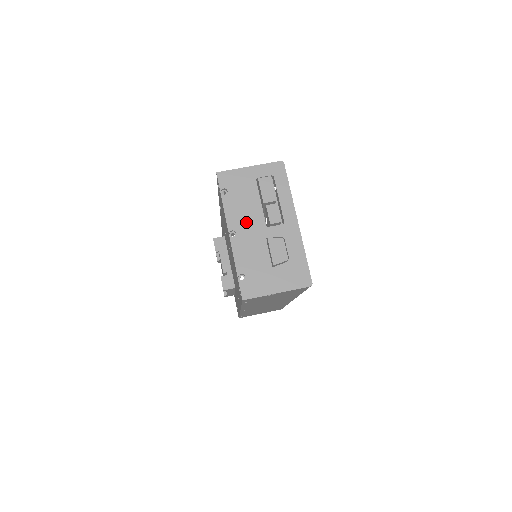
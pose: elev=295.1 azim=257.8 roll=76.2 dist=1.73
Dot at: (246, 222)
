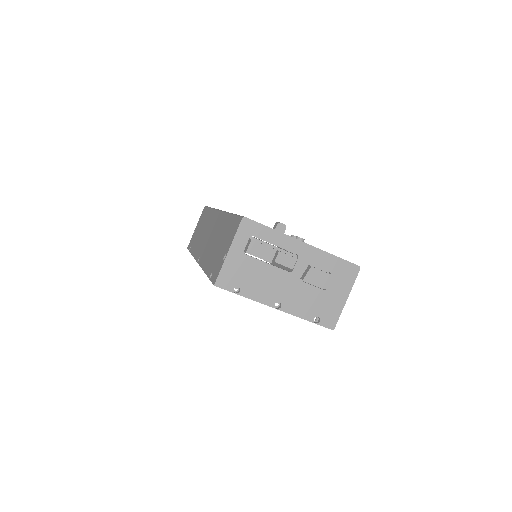
Dot at: (276, 288)
